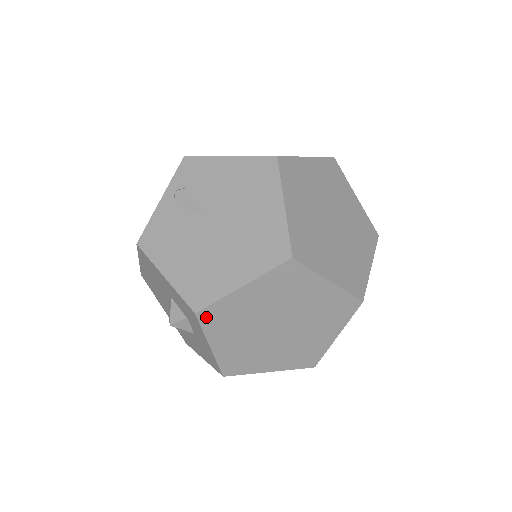
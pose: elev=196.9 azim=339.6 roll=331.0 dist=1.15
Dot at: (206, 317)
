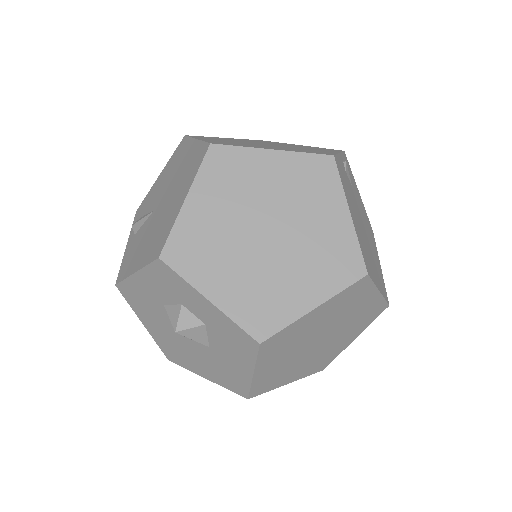
Dot at: (174, 257)
